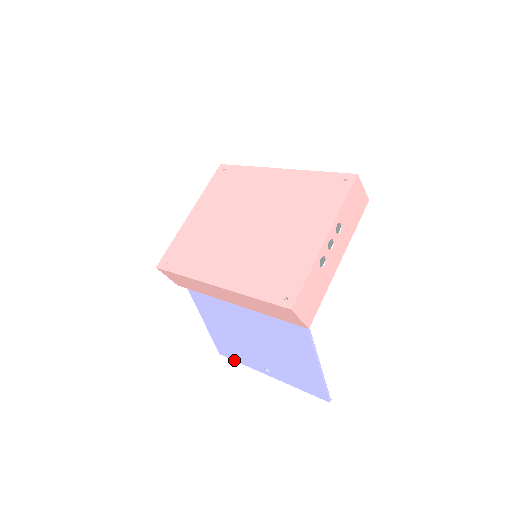
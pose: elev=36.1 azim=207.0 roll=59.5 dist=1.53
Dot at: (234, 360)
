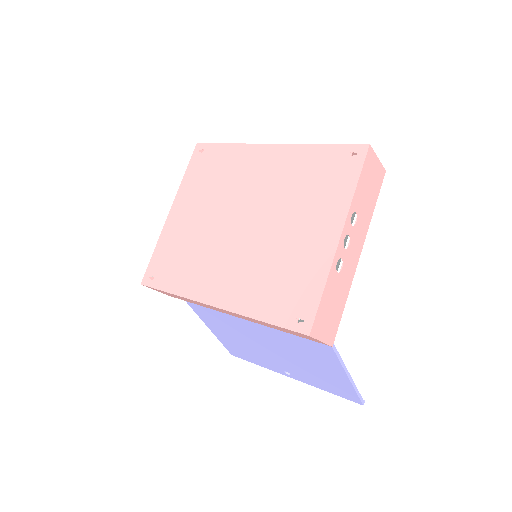
Dot at: (249, 361)
